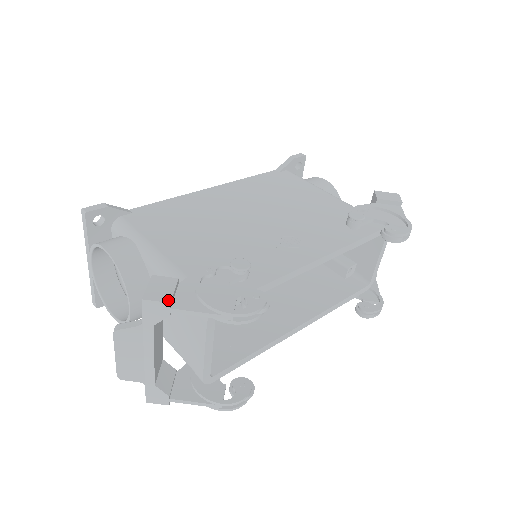
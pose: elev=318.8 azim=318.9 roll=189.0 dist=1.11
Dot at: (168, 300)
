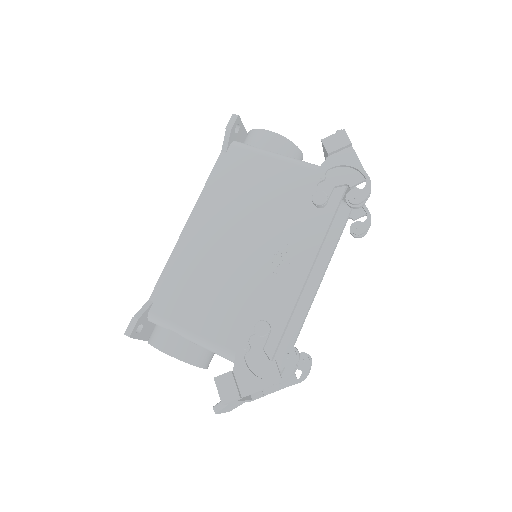
Dot at: (237, 396)
